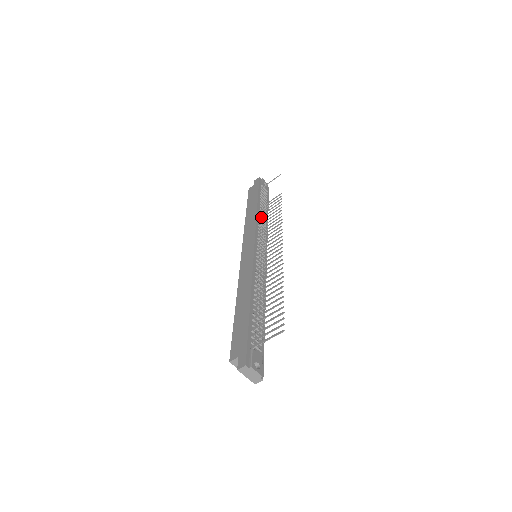
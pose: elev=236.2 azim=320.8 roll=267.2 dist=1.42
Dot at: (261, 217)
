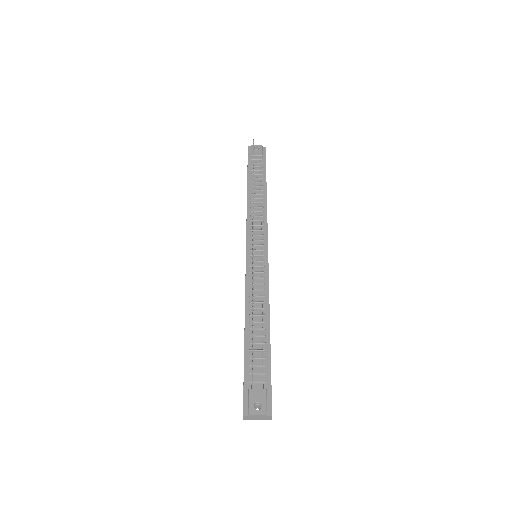
Dot at: (254, 200)
